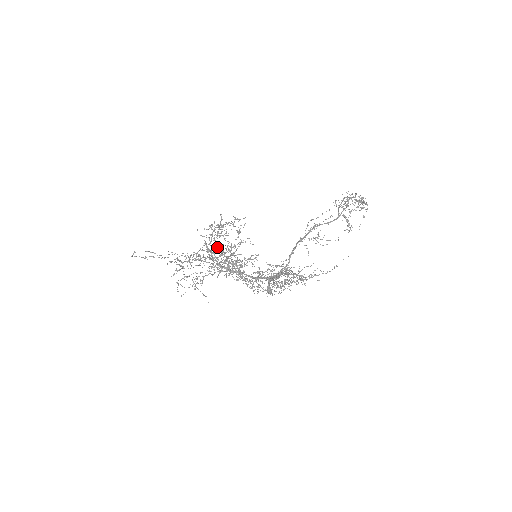
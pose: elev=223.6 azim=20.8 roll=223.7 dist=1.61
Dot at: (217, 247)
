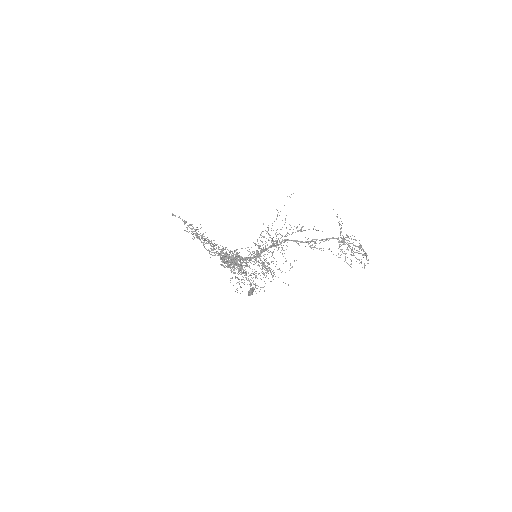
Dot at: occluded
